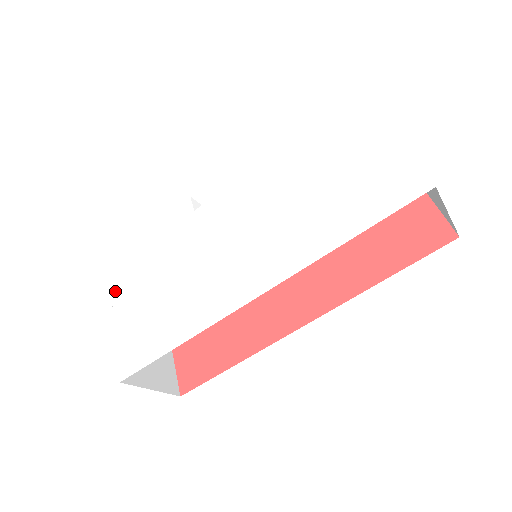
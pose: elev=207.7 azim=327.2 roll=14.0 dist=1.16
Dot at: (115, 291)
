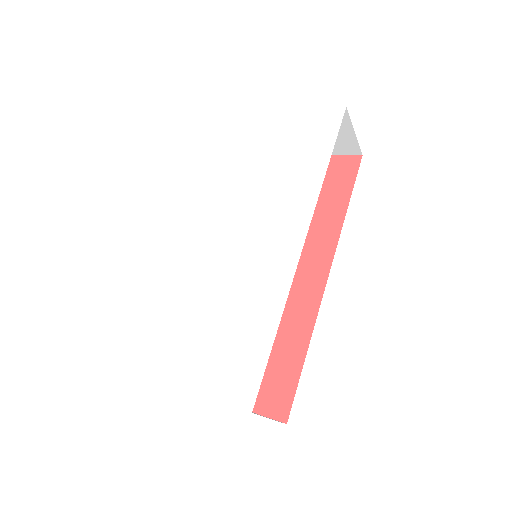
Dot at: (161, 374)
